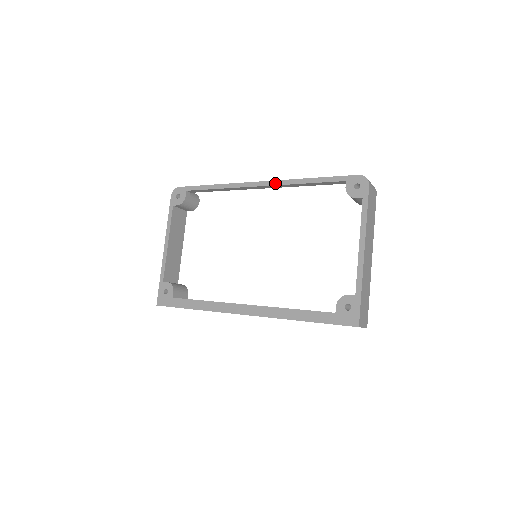
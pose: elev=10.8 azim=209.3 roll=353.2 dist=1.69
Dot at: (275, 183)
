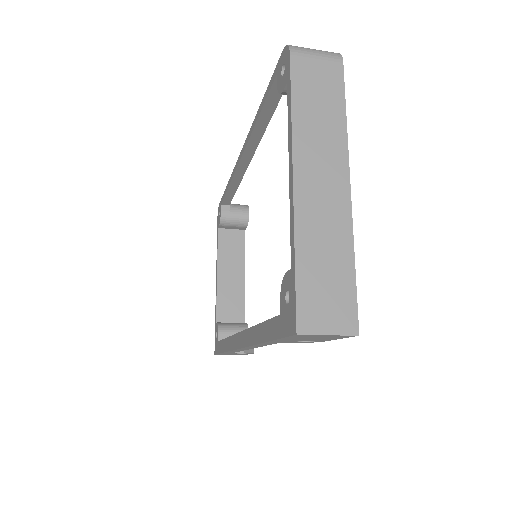
Dot at: (246, 141)
